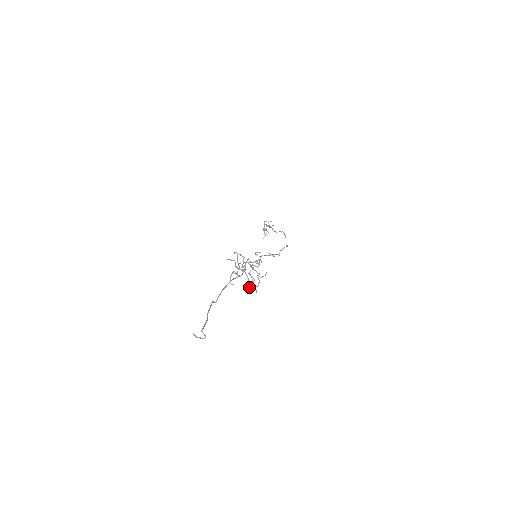
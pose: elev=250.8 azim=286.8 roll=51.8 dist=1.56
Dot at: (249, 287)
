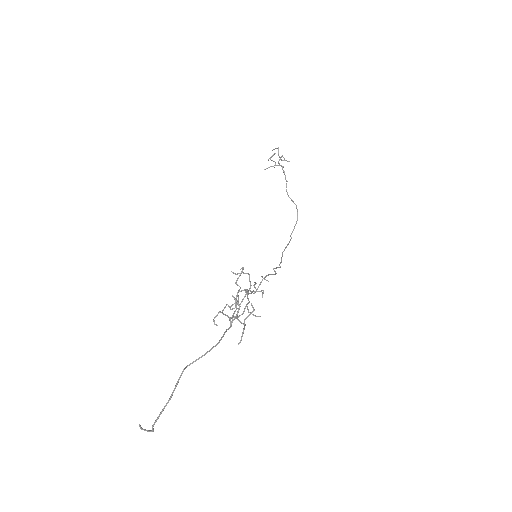
Dot at: occluded
